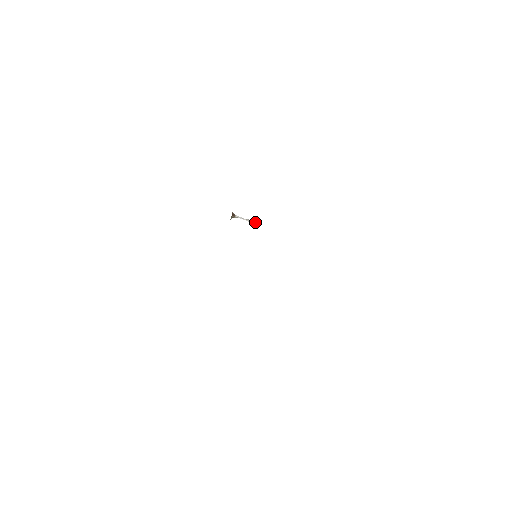
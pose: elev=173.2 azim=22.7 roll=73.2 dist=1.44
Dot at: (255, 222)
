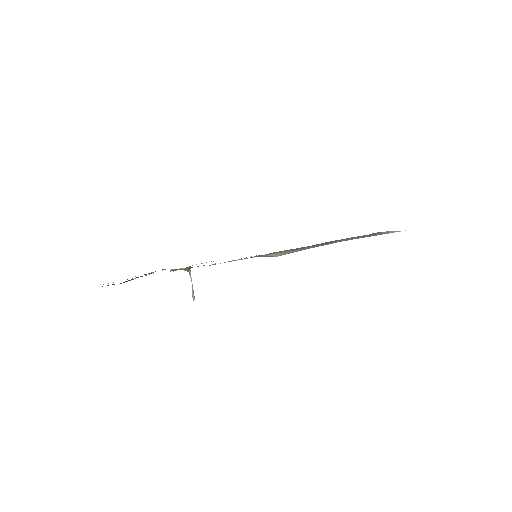
Dot at: (194, 296)
